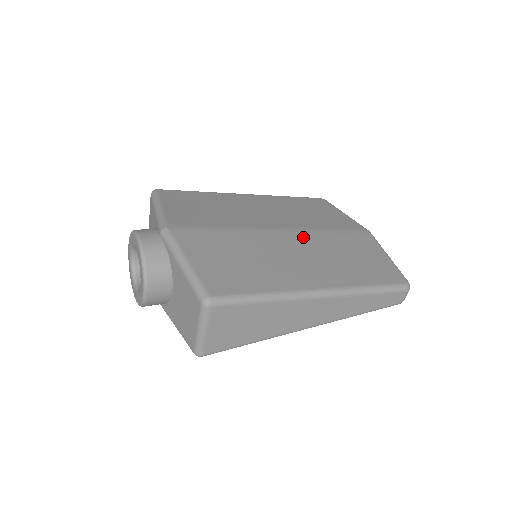
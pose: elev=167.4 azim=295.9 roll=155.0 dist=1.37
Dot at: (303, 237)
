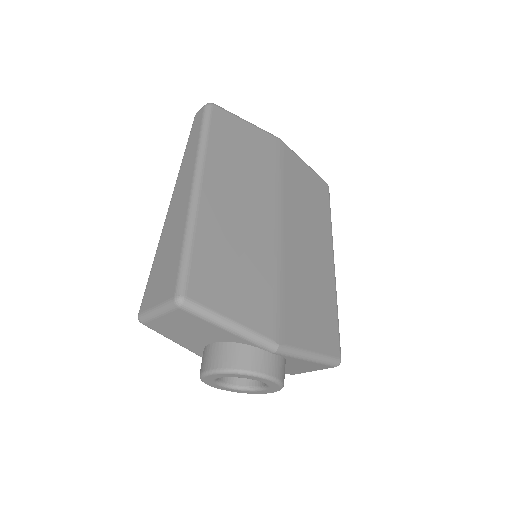
Dot at: (289, 215)
